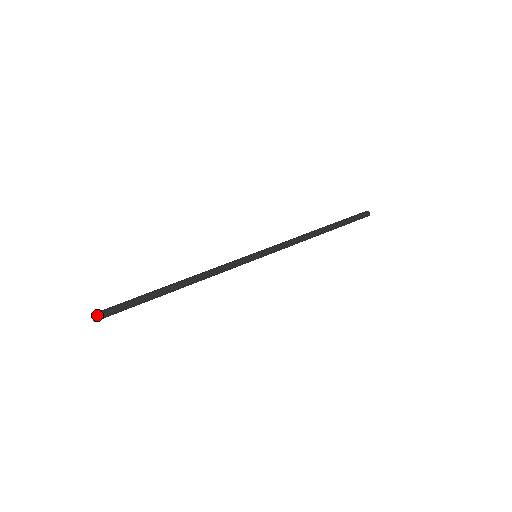
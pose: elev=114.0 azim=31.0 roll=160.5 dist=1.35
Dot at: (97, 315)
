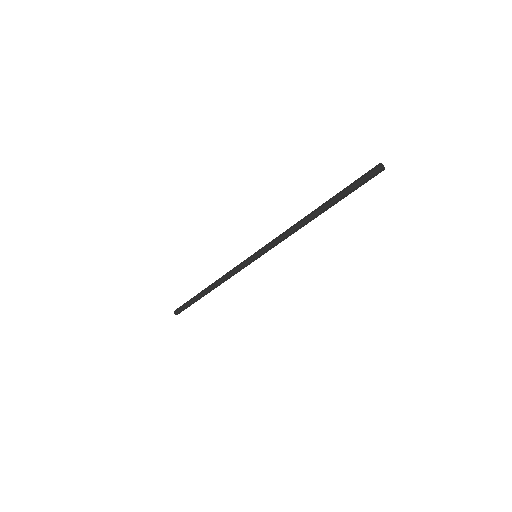
Dot at: (177, 314)
